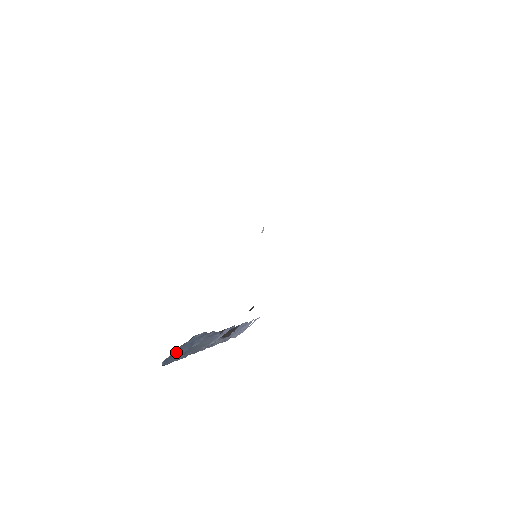
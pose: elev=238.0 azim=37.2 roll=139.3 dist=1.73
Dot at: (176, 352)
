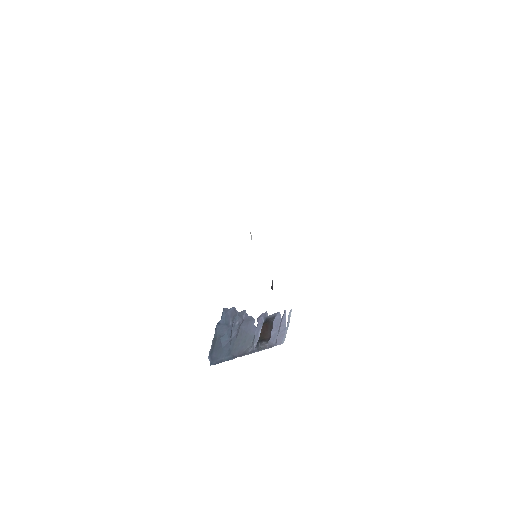
Dot at: (217, 342)
